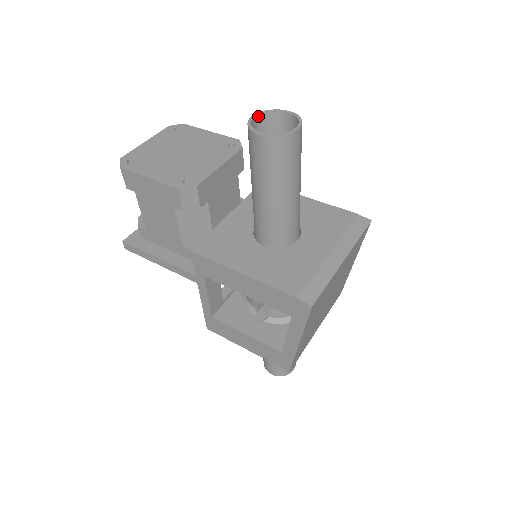
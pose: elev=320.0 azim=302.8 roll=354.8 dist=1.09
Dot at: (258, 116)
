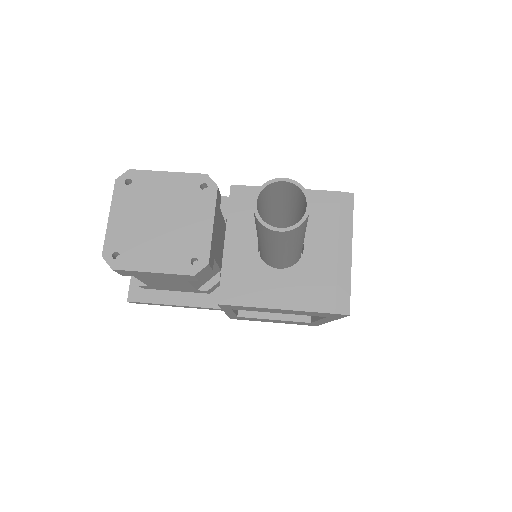
Dot at: (258, 198)
